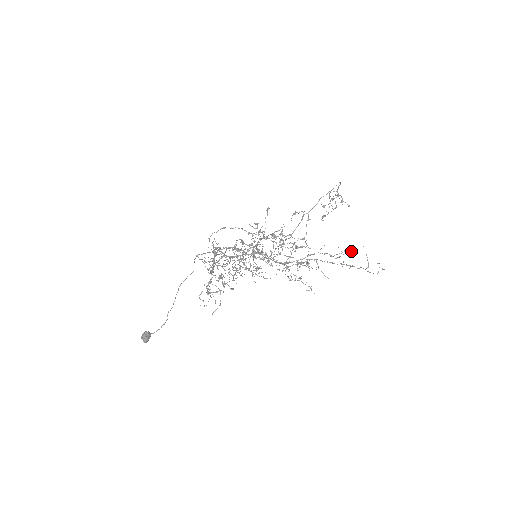
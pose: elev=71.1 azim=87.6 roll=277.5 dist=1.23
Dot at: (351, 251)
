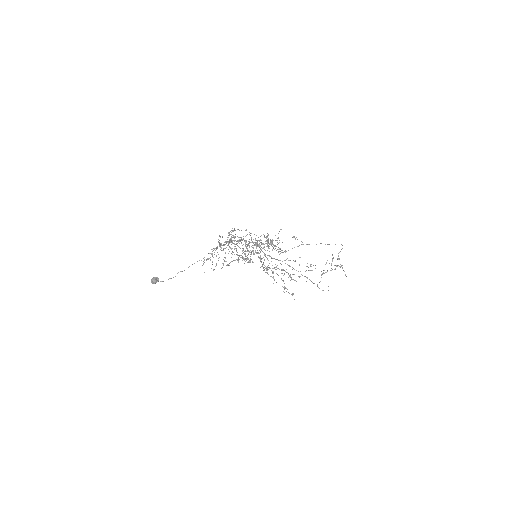
Dot at: occluded
